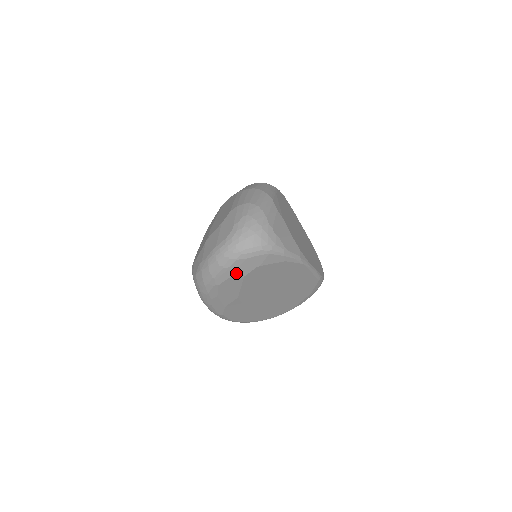
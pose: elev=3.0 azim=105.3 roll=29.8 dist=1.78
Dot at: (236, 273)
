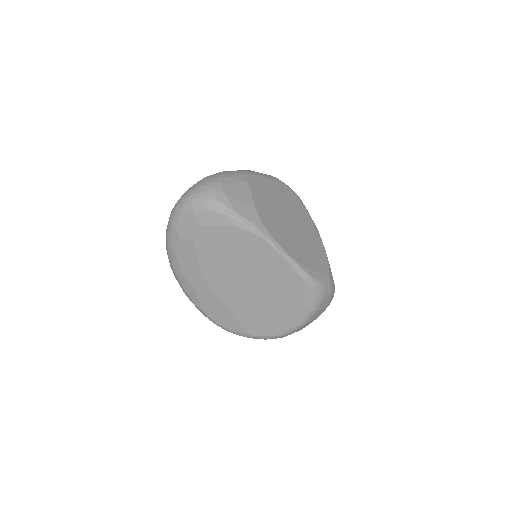
Dot at: (184, 233)
